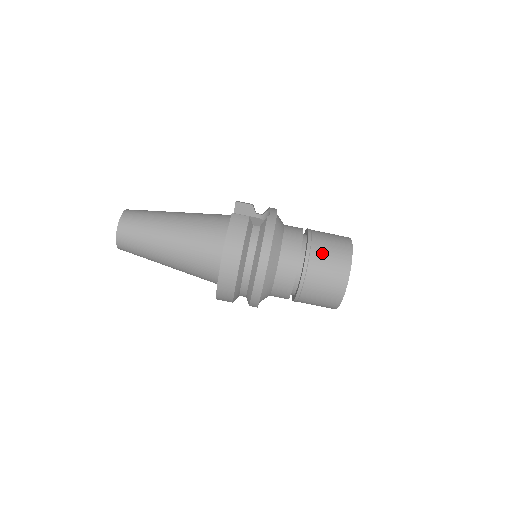
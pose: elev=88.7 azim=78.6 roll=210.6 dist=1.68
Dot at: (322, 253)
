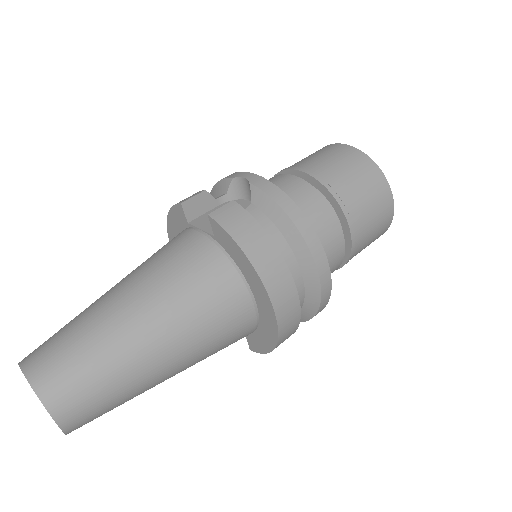
Dot at: (341, 176)
